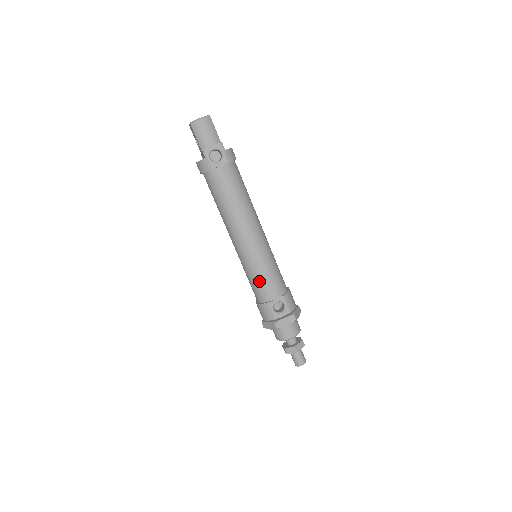
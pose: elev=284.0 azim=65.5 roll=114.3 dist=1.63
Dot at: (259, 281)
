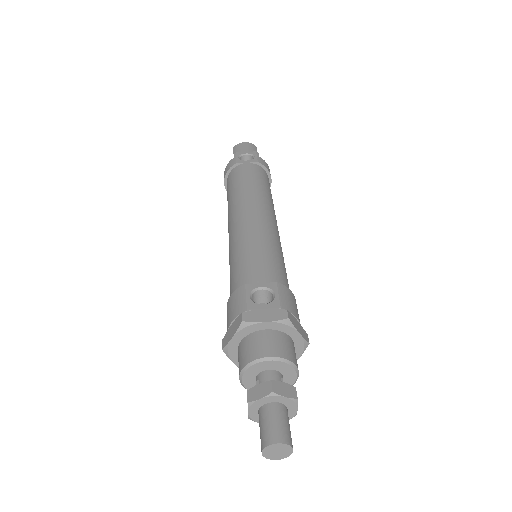
Dot at: (243, 260)
